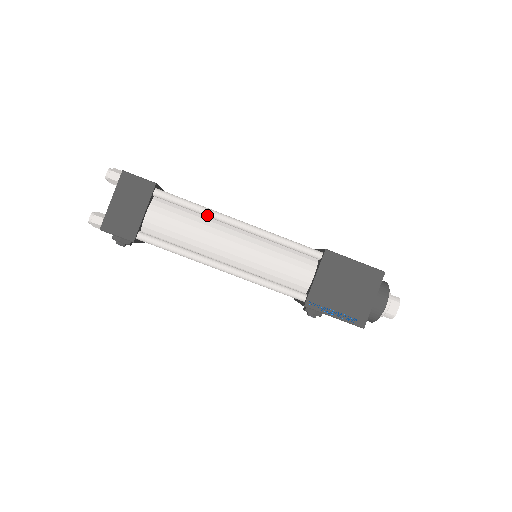
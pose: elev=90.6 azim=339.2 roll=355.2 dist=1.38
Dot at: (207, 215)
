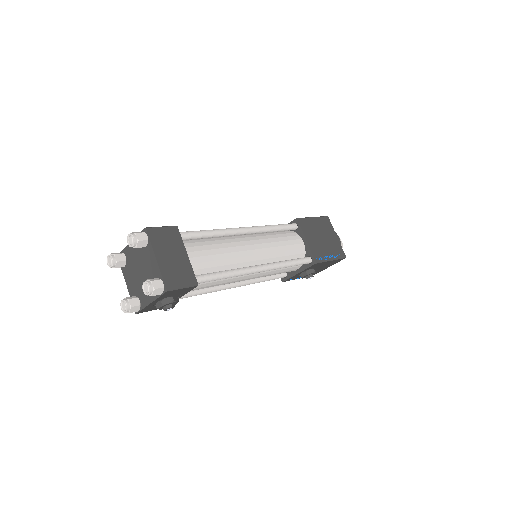
Dot at: (222, 234)
